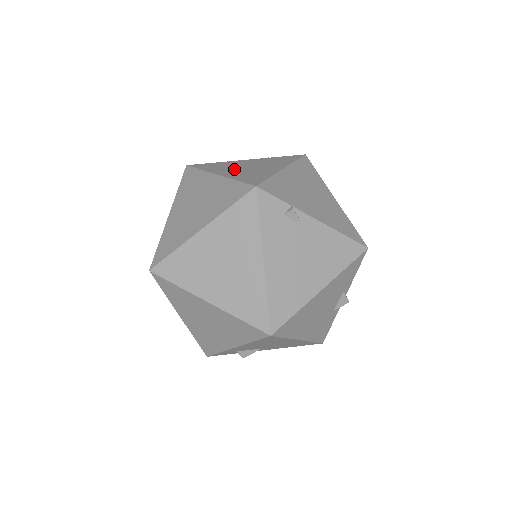
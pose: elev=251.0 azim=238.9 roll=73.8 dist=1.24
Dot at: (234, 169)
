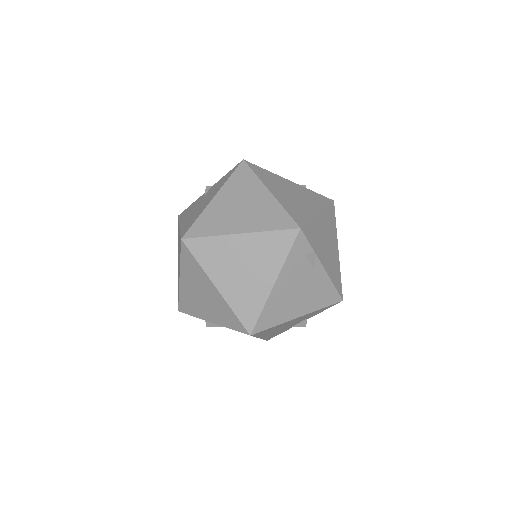
Dot at: (282, 191)
